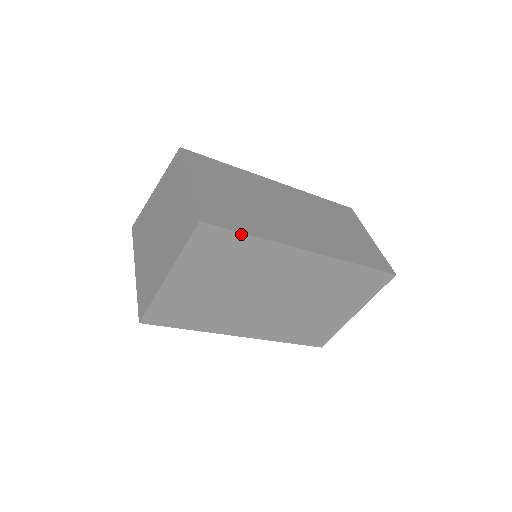
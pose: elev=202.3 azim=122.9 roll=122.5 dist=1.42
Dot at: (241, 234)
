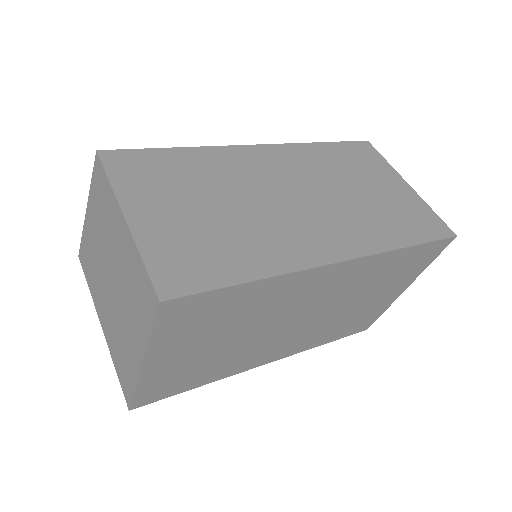
Dot at: occluded
